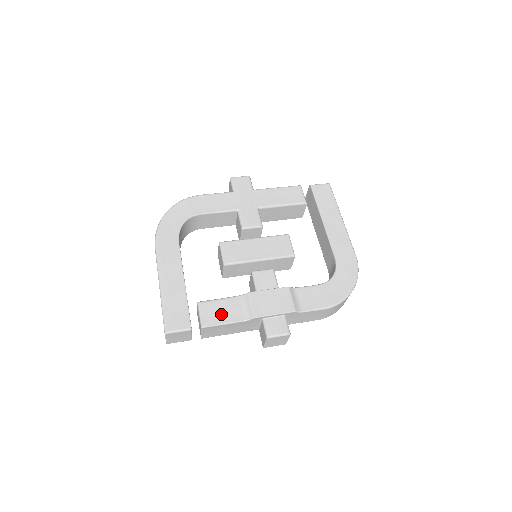
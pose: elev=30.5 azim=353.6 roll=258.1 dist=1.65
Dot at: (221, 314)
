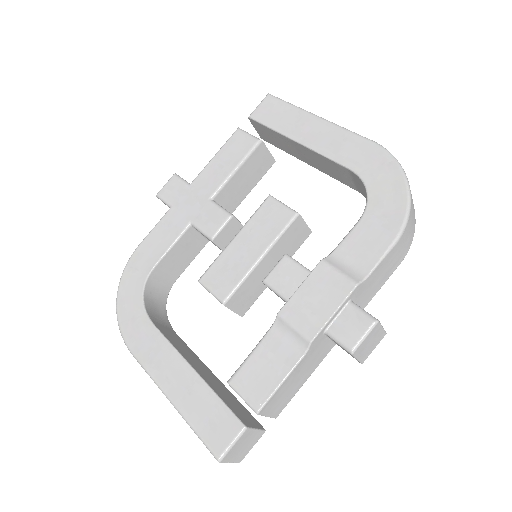
Dot at: (267, 373)
